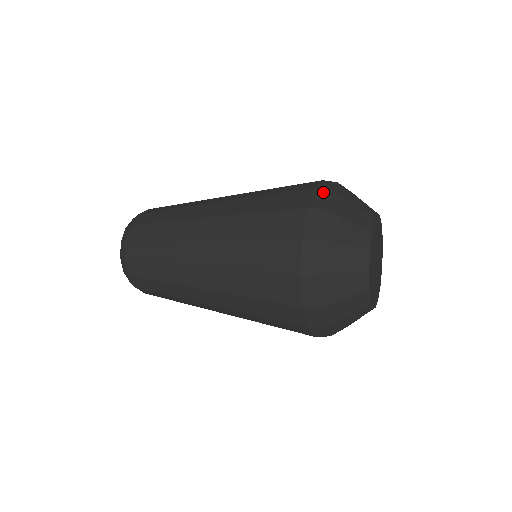
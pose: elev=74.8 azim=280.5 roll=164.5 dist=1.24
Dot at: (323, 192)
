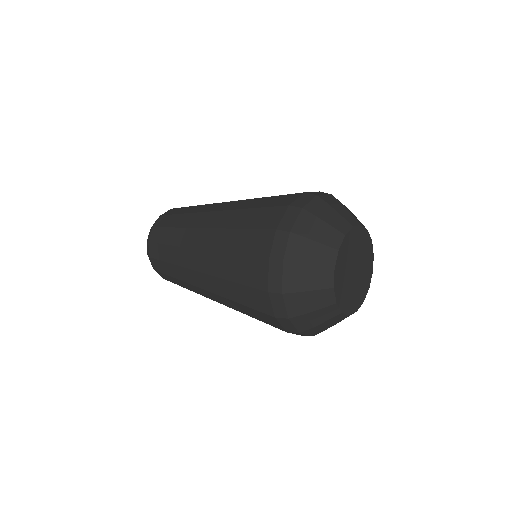
Dot at: occluded
